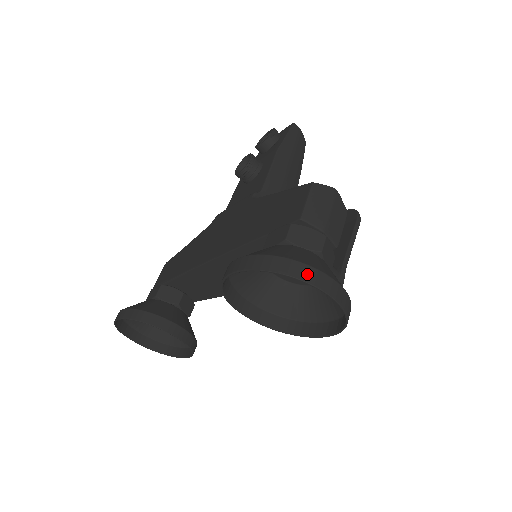
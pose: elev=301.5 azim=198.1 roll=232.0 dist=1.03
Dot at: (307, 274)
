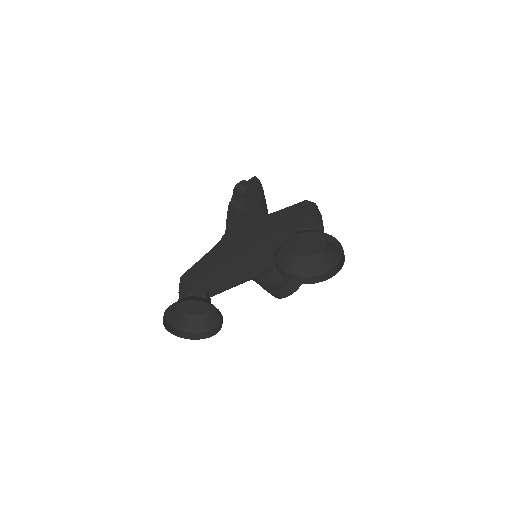
Dot at: (329, 238)
